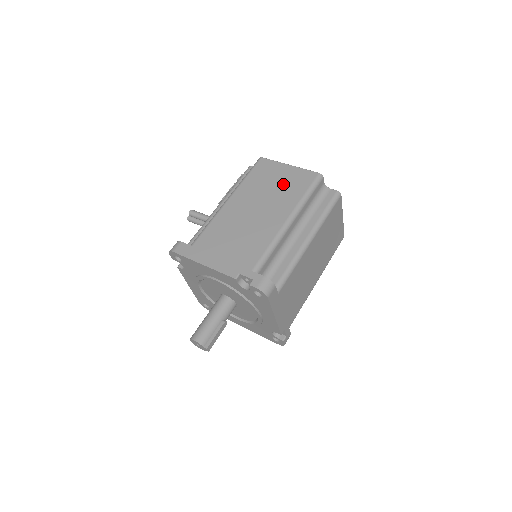
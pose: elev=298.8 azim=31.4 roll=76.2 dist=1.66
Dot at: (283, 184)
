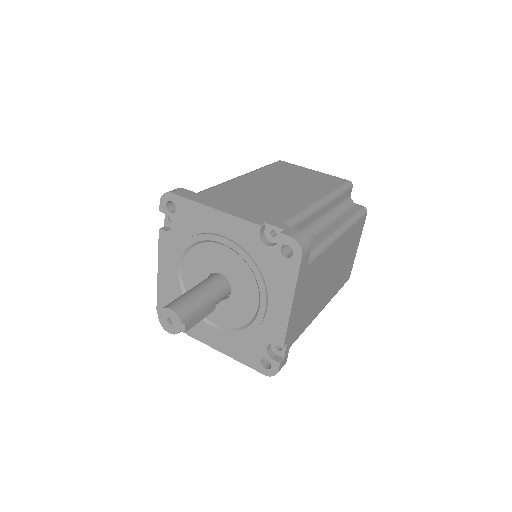
Dot at: (309, 178)
